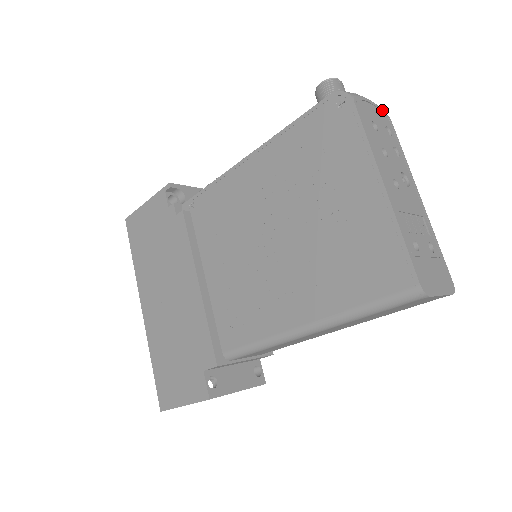
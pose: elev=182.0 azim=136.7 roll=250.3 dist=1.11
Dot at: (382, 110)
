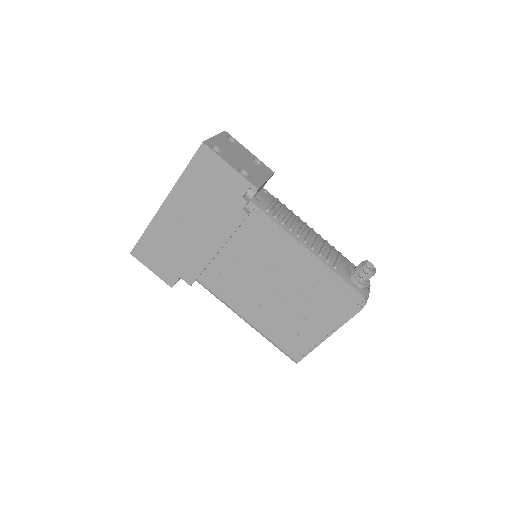
Dot at: occluded
